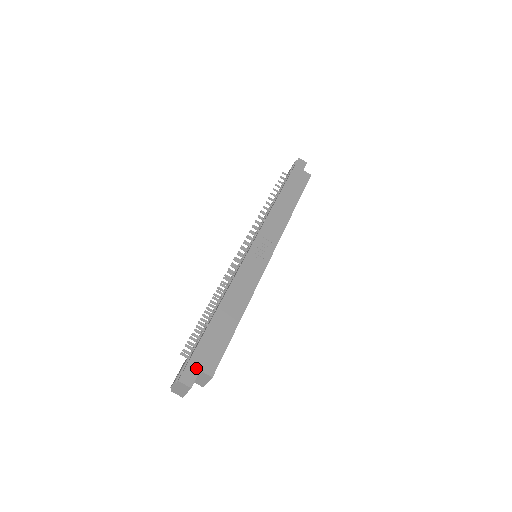
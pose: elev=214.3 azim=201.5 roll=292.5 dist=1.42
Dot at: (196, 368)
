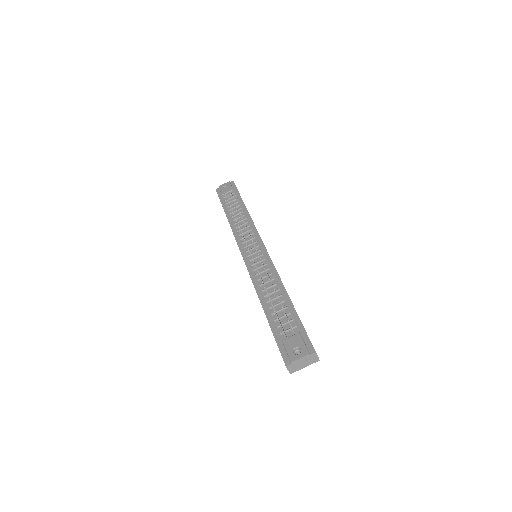
Dot at: occluded
